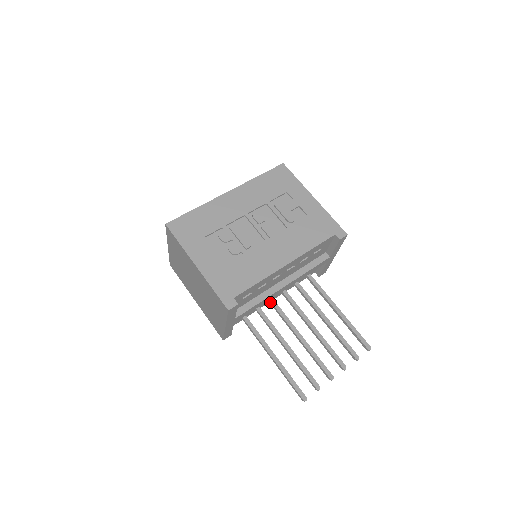
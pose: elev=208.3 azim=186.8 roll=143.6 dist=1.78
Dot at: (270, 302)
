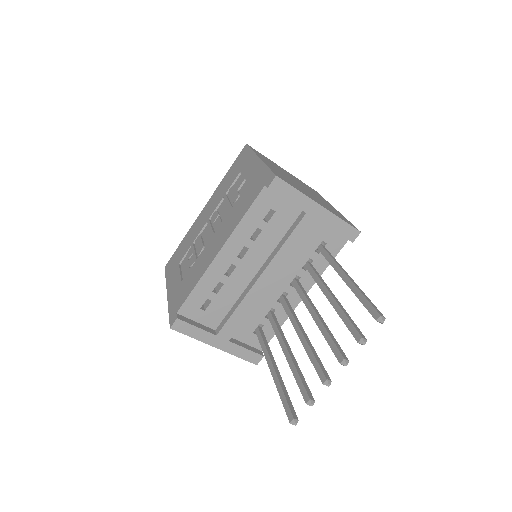
Dot at: (281, 302)
